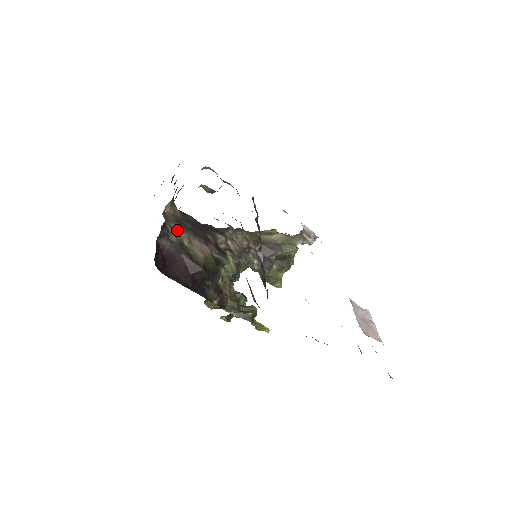
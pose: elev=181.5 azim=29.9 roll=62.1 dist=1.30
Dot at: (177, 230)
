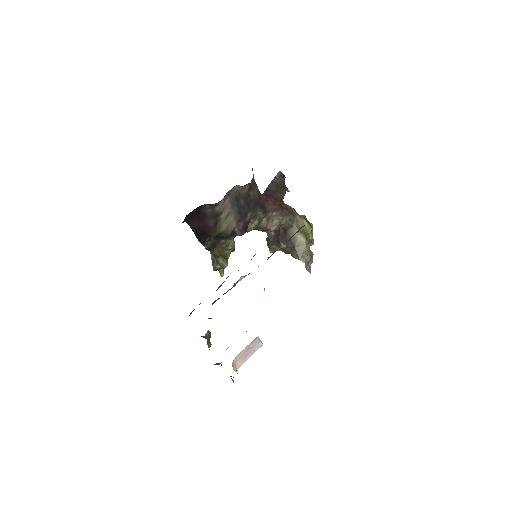
Dot at: (227, 204)
